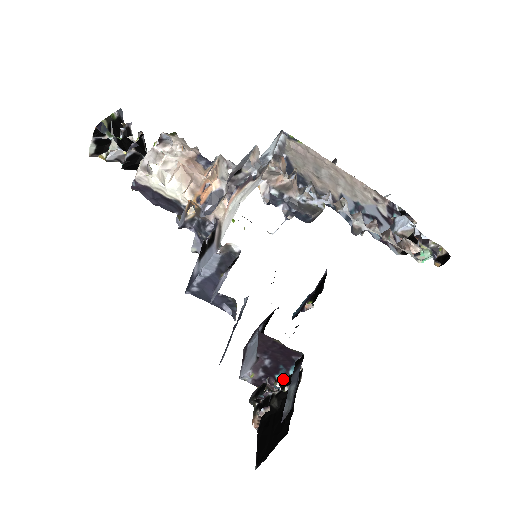
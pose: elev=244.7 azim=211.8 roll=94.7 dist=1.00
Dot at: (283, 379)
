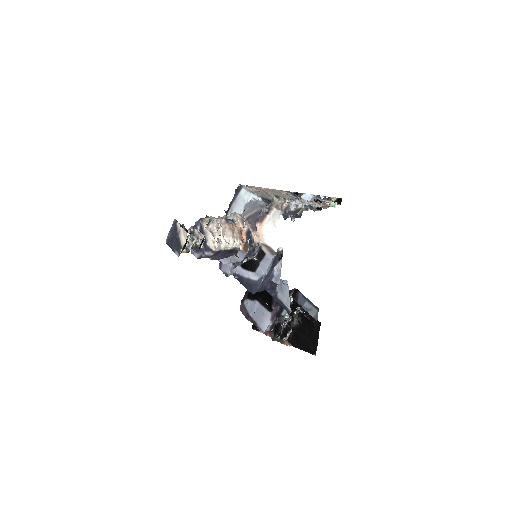
Dot at: (285, 312)
